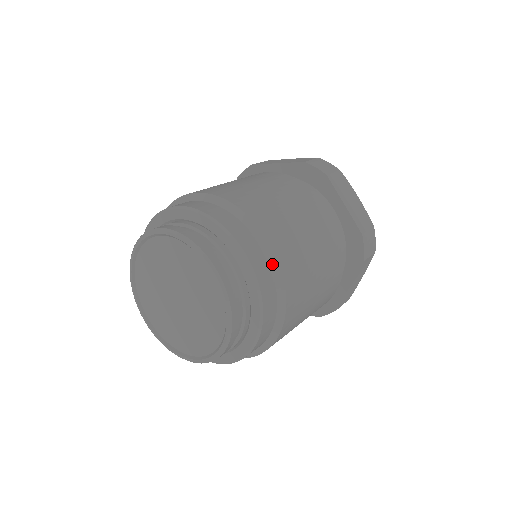
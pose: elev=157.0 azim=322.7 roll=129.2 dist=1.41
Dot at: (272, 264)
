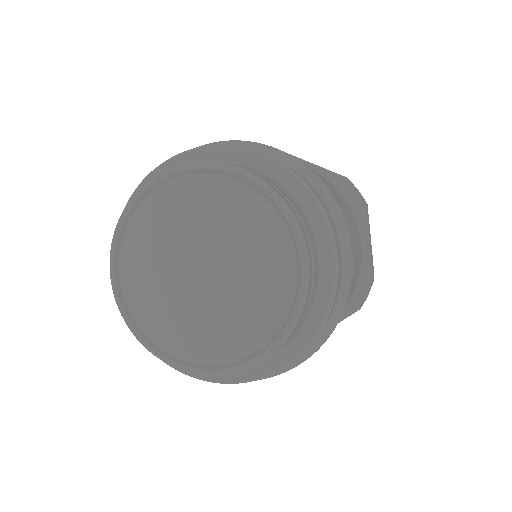
Dot at: (295, 167)
